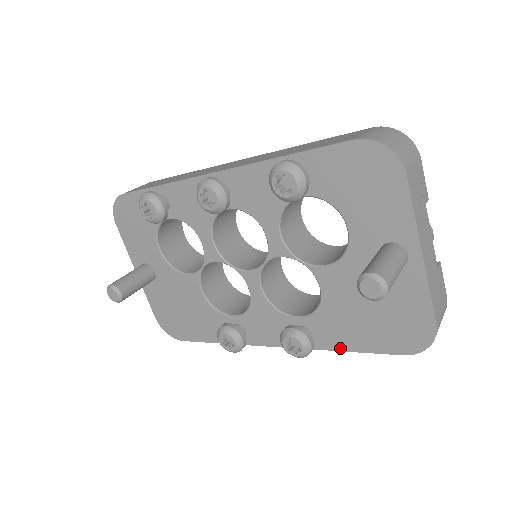
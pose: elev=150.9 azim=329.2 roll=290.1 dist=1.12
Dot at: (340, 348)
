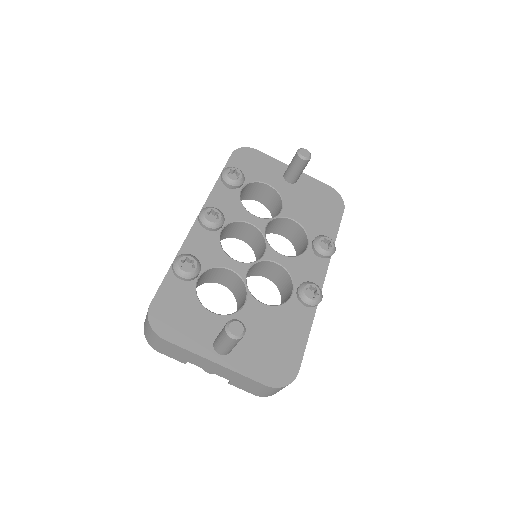
Dot at: (334, 238)
